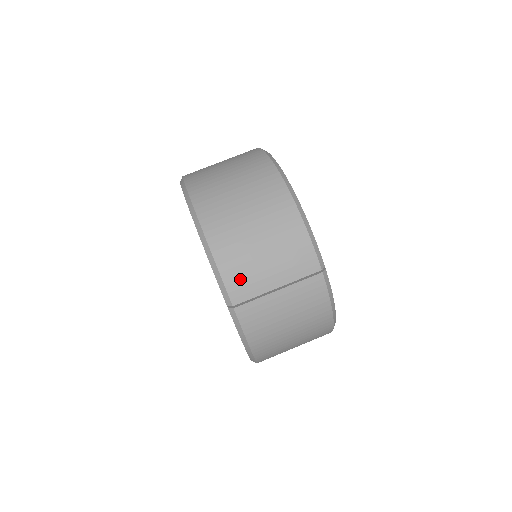
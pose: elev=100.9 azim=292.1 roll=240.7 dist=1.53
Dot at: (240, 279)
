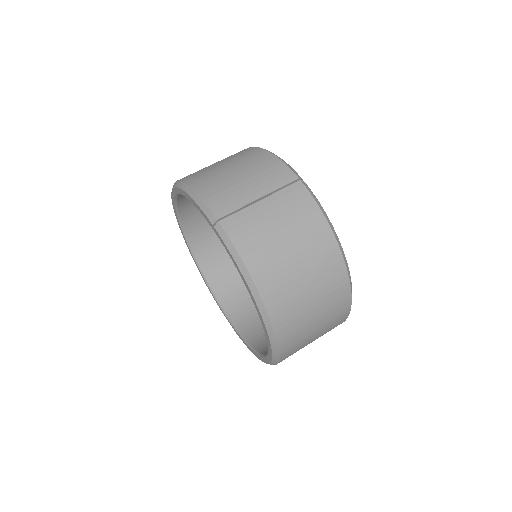
Dot at: (220, 197)
